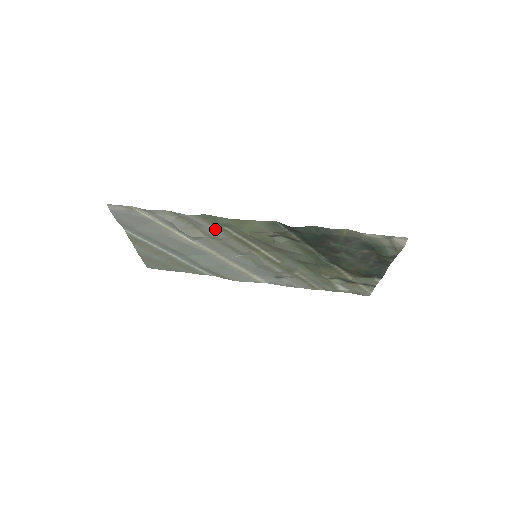
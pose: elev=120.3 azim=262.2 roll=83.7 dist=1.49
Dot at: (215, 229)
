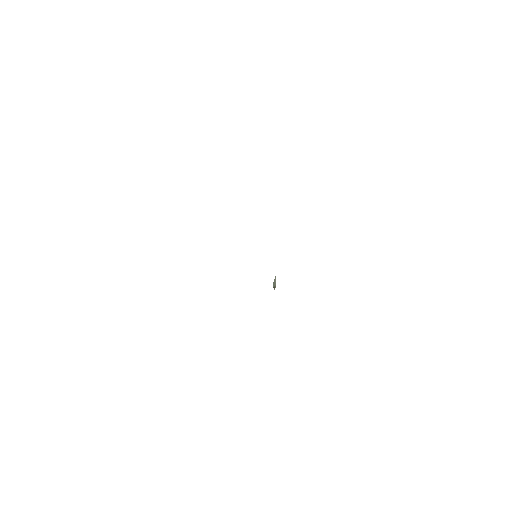
Dot at: occluded
